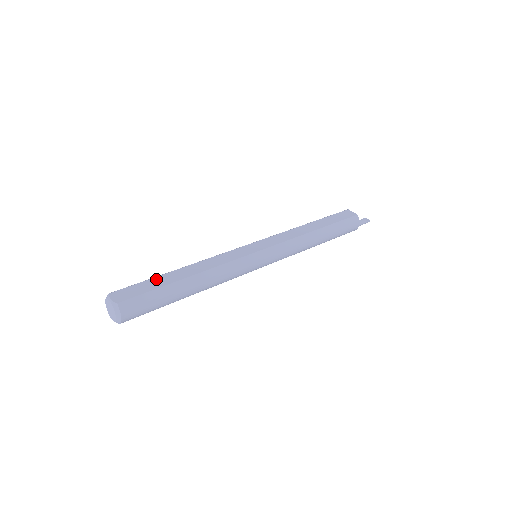
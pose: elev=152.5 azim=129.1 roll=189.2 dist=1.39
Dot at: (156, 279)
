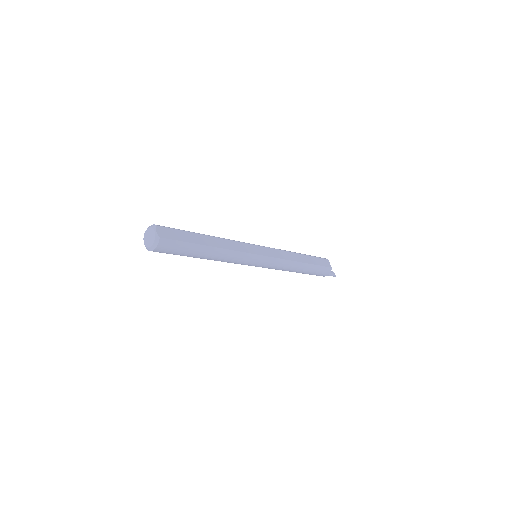
Dot at: (190, 234)
